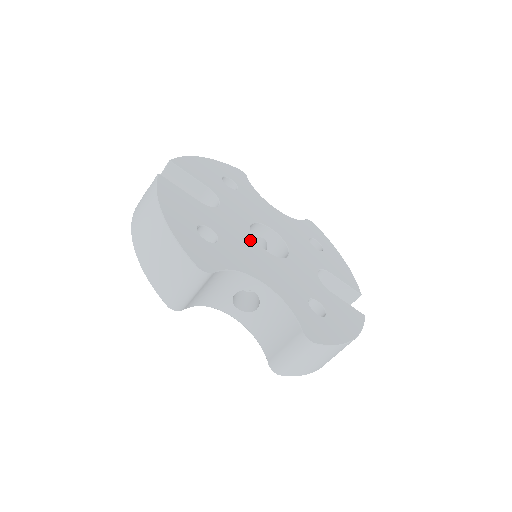
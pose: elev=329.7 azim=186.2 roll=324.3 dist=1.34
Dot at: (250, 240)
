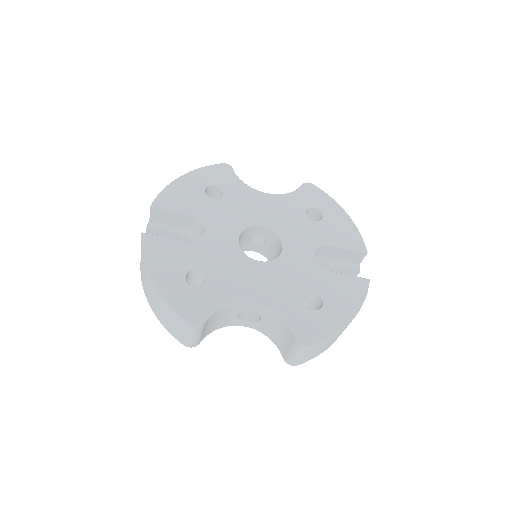
Dot at: (239, 258)
